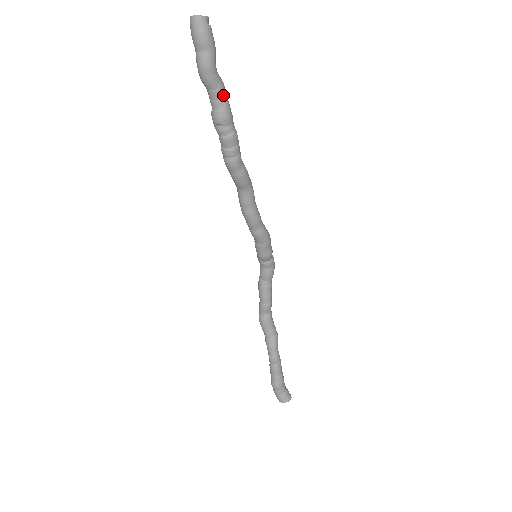
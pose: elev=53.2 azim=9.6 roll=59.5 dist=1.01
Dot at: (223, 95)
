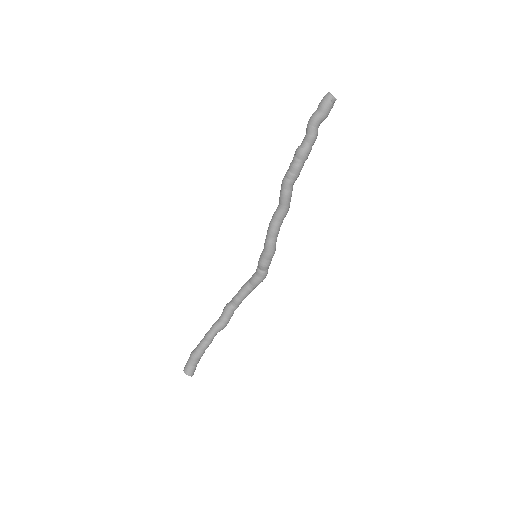
Dot at: (310, 141)
